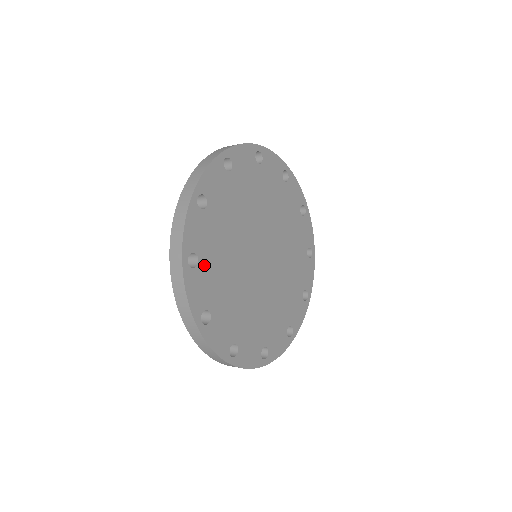
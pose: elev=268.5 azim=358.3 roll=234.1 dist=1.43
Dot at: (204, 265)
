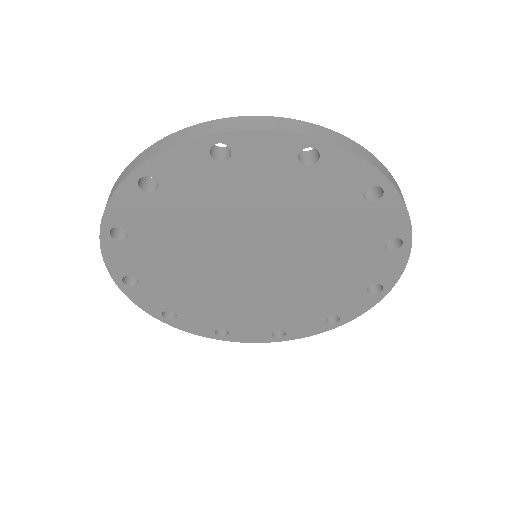
Dot at: (138, 242)
